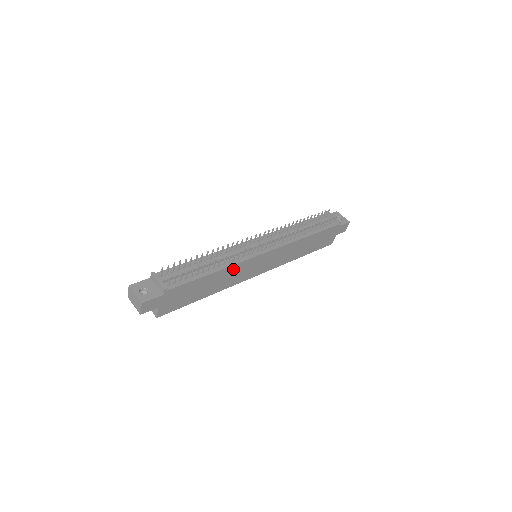
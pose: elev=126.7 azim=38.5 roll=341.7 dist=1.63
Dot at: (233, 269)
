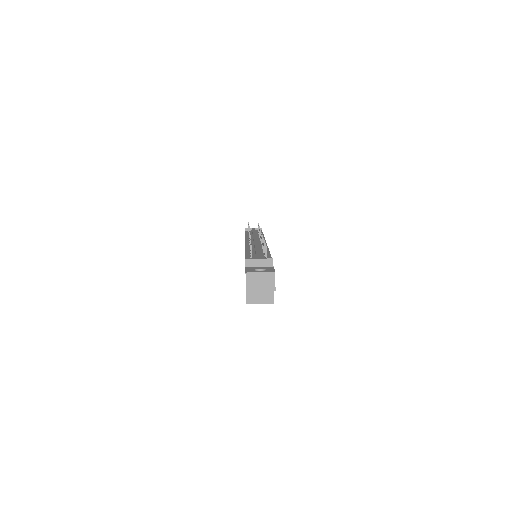
Dot at: occluded
